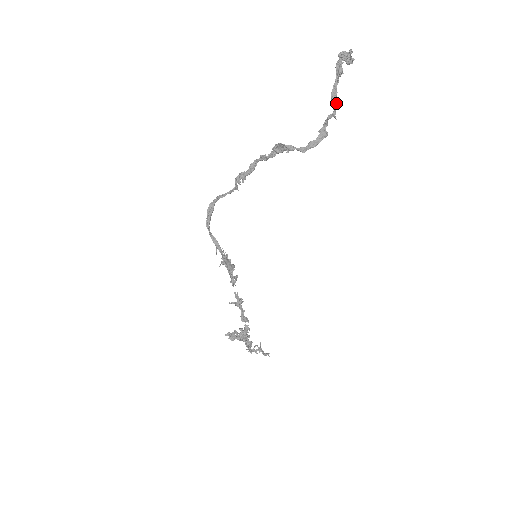
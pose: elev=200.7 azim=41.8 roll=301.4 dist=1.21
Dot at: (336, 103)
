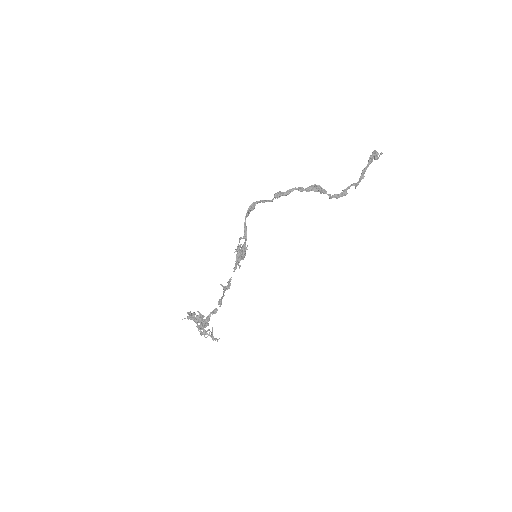
Dot at: (363, 178)
